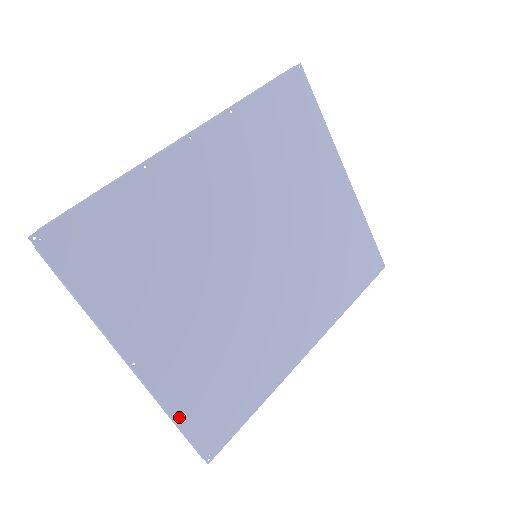
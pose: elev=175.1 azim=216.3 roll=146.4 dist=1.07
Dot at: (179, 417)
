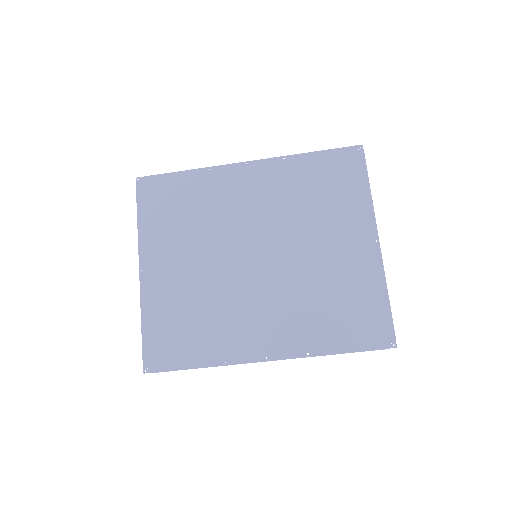
Dot at: (146, 323)
